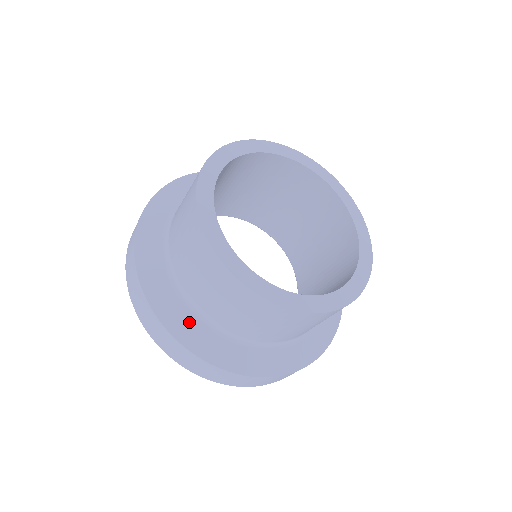
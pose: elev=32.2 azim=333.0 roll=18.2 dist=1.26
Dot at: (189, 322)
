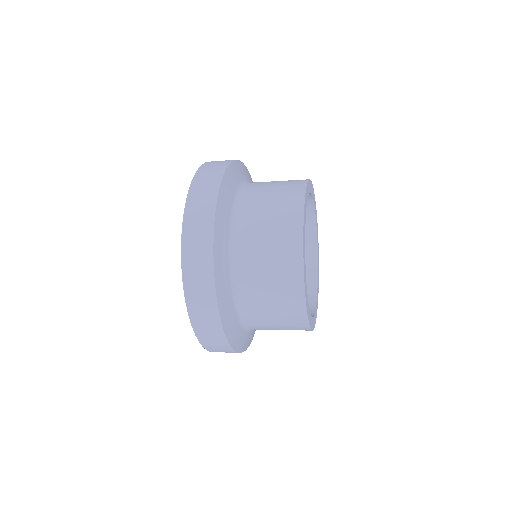
Dot at: (229, 300)
